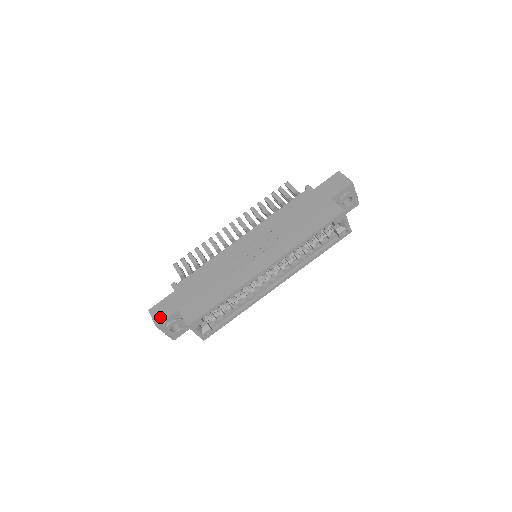
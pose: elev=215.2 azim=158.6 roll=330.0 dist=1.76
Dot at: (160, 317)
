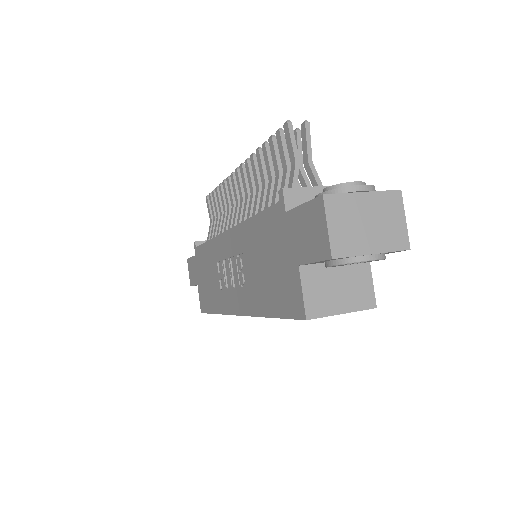
Dot at: (191, 278)
